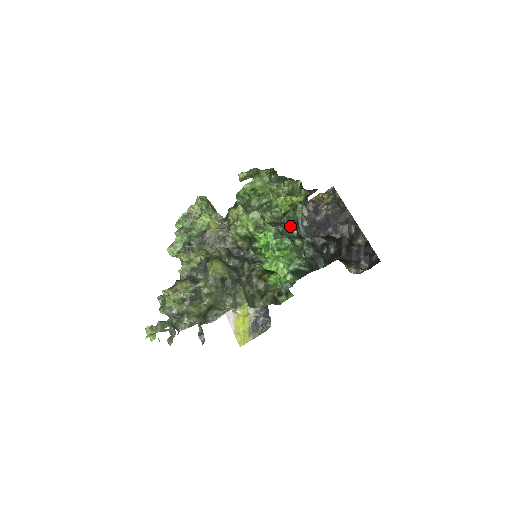
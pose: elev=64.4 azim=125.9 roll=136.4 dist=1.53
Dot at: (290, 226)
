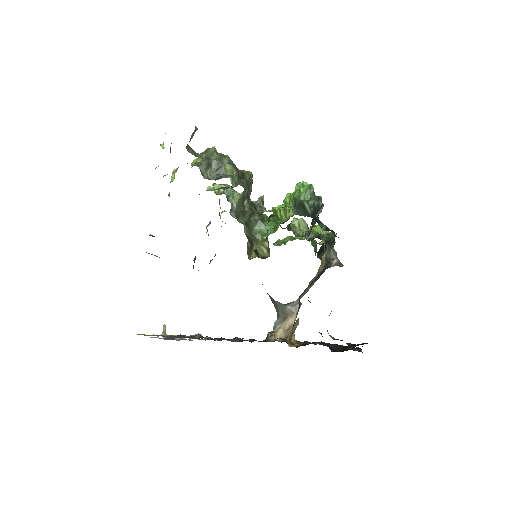
Dot at: occluded
